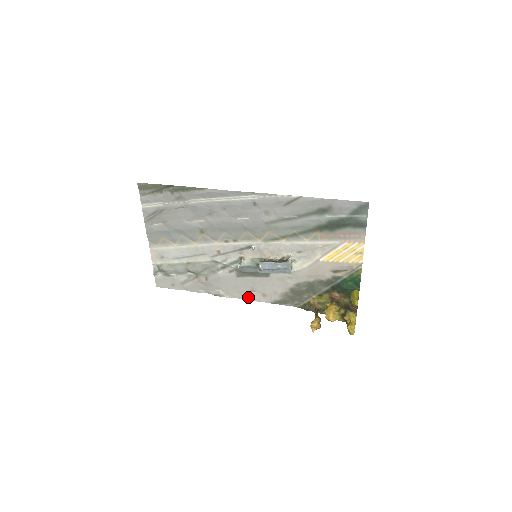
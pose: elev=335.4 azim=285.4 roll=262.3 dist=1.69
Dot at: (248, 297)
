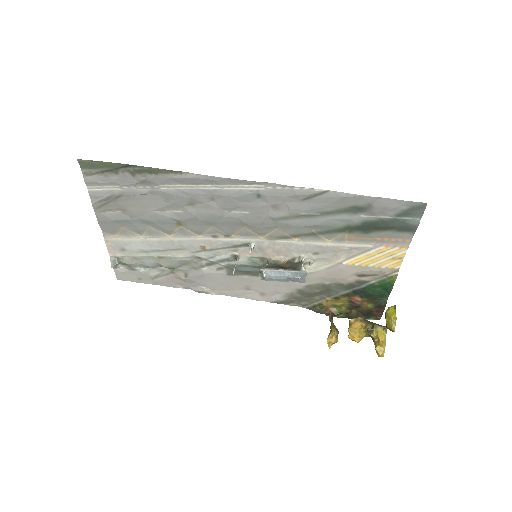
Dot at: (241, 295)
